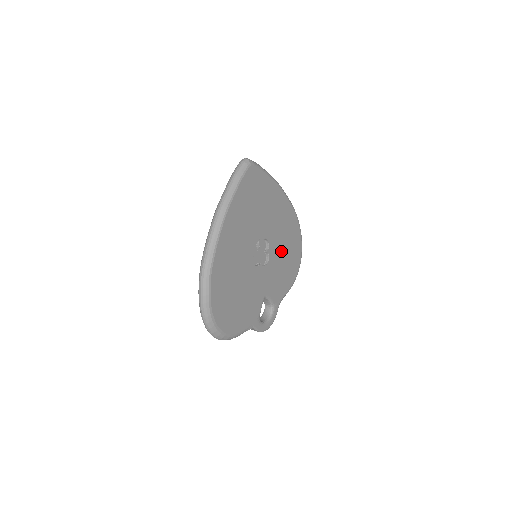
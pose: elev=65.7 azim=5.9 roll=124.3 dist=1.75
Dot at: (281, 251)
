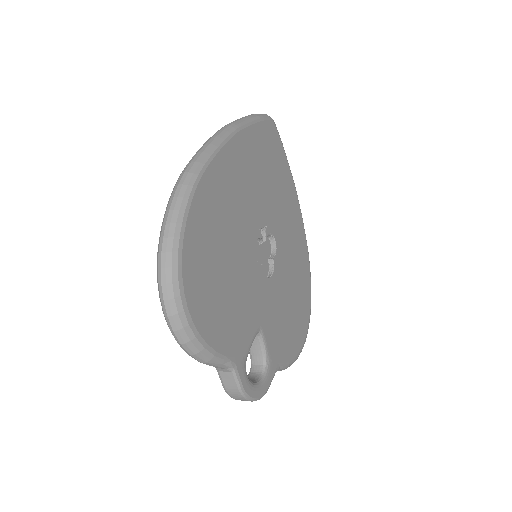
Dot at: (288, 283)
